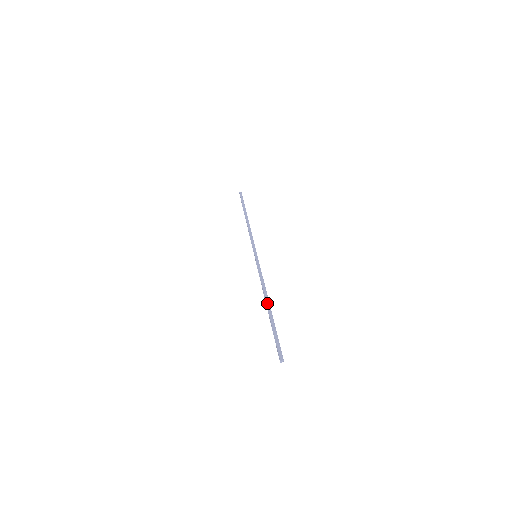
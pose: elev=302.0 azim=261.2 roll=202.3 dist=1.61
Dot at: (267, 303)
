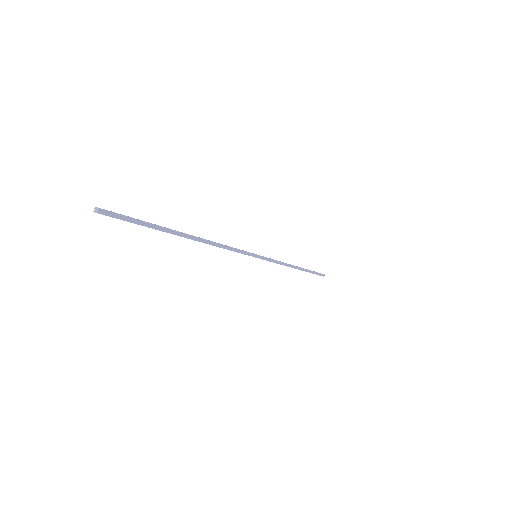
Dot at: (192, 235)
